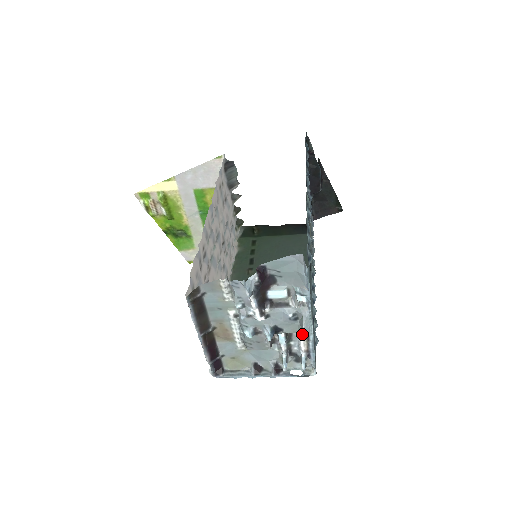
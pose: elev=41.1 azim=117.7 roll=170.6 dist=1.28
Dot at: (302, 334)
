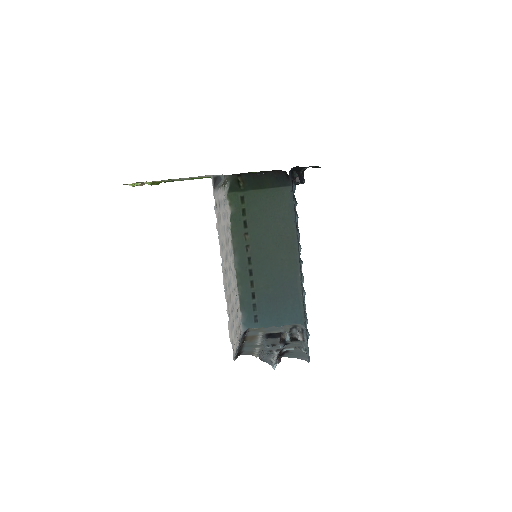
Dot at: (301, 346)
